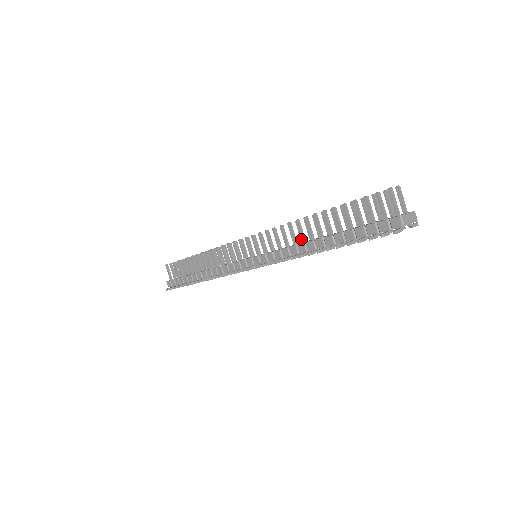
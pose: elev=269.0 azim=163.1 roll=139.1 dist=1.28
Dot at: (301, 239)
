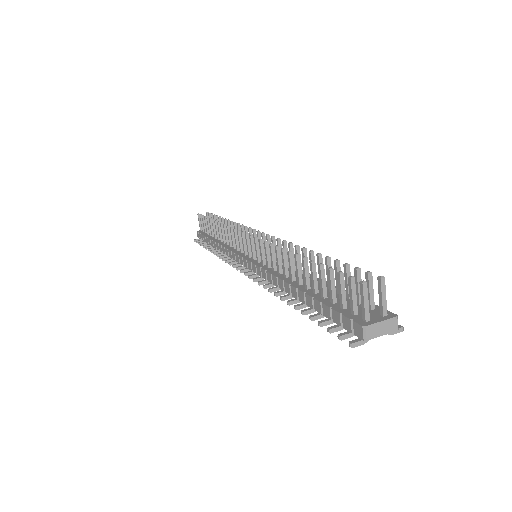
Dot at: (284, 272)
